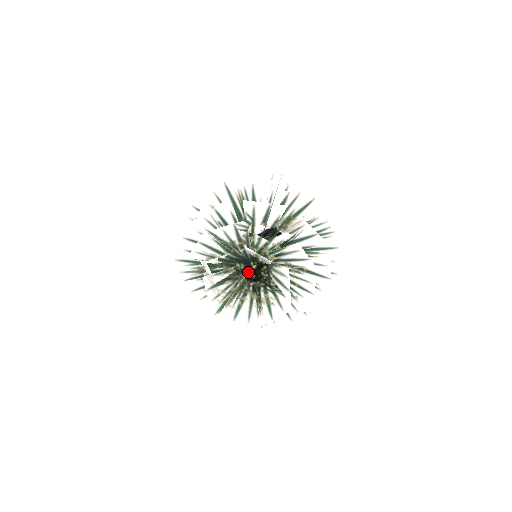
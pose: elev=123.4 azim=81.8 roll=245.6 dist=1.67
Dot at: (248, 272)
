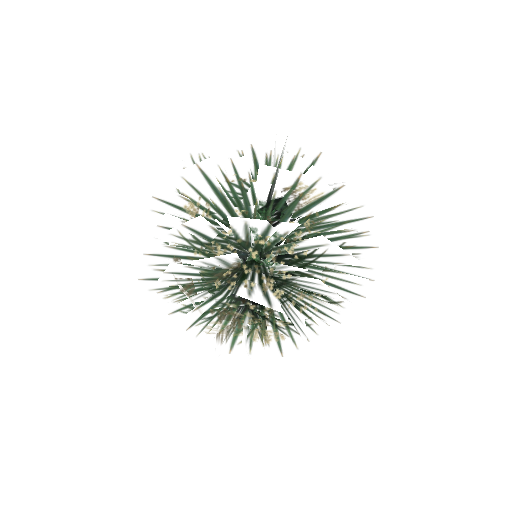
Dot at: (244, 312)
